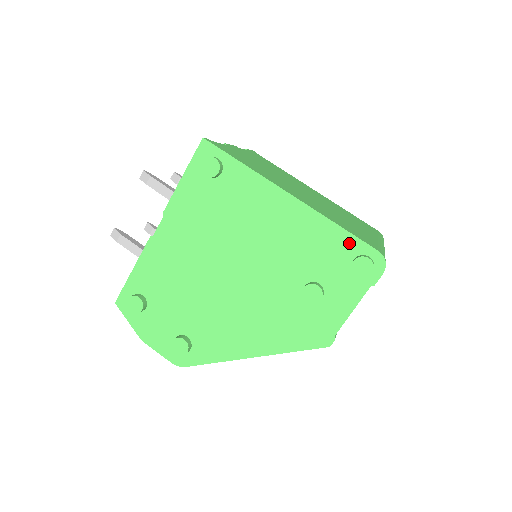
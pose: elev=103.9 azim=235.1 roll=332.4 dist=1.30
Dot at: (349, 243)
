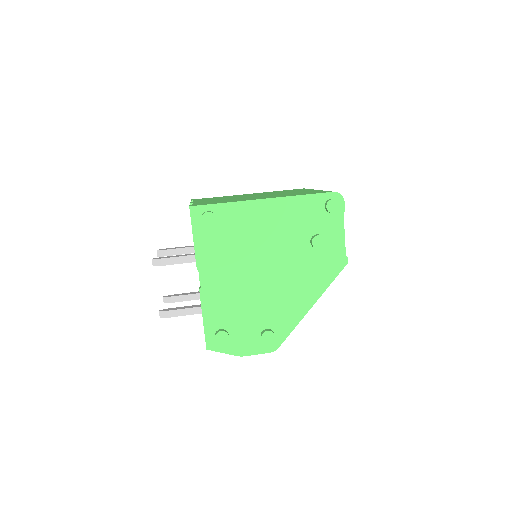
Dot at: (316, 200)
